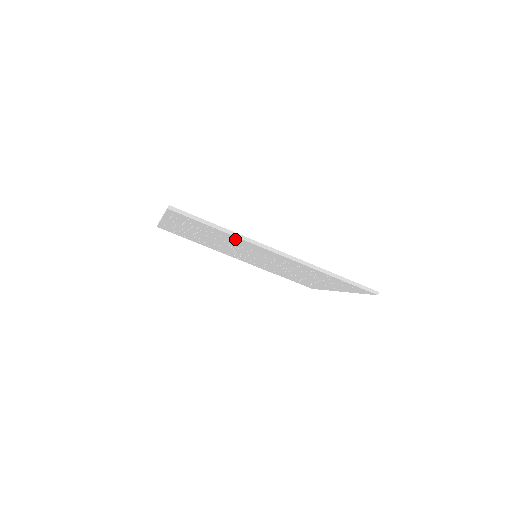
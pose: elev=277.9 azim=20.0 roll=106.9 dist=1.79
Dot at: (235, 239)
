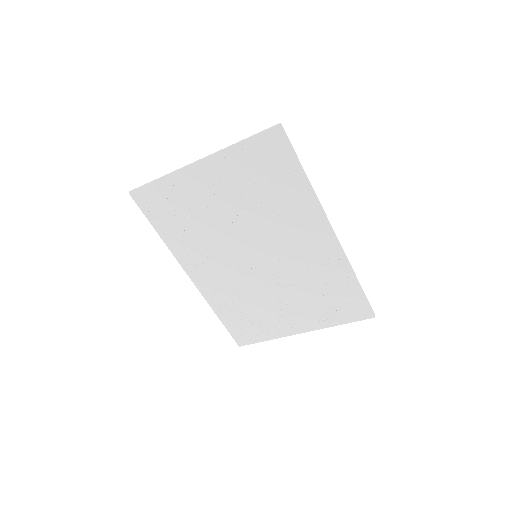
Dot at: (298, 201)
